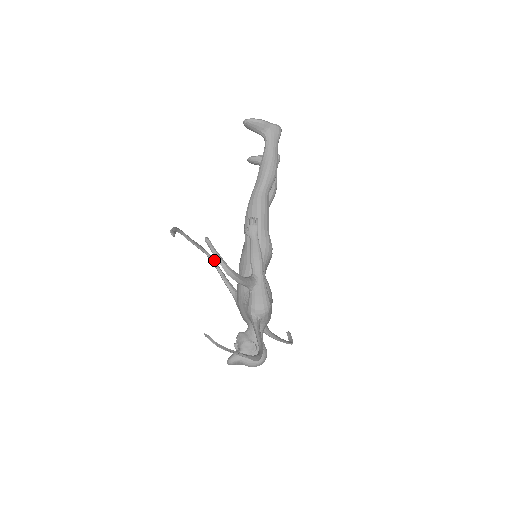
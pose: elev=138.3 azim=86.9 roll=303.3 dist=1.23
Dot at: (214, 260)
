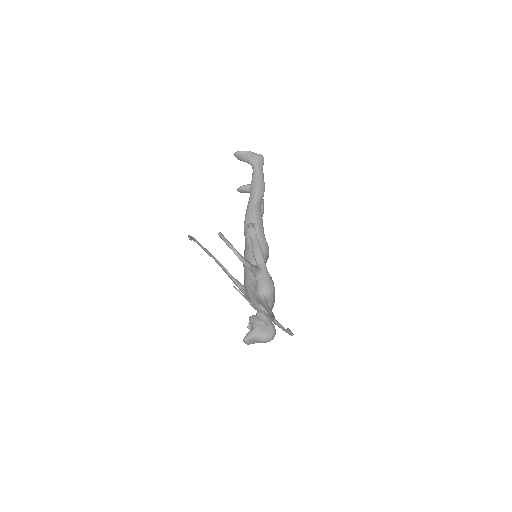
Dot at: occluded
